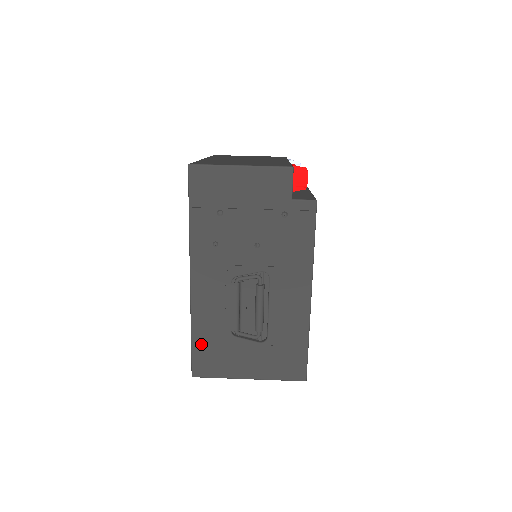
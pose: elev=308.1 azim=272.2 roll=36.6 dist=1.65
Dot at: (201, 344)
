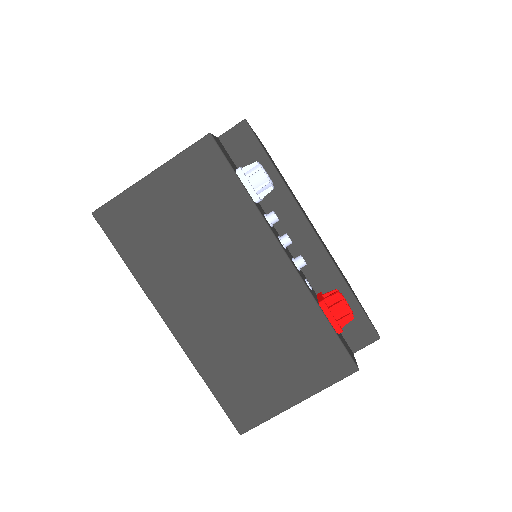
Dot at: occluded
